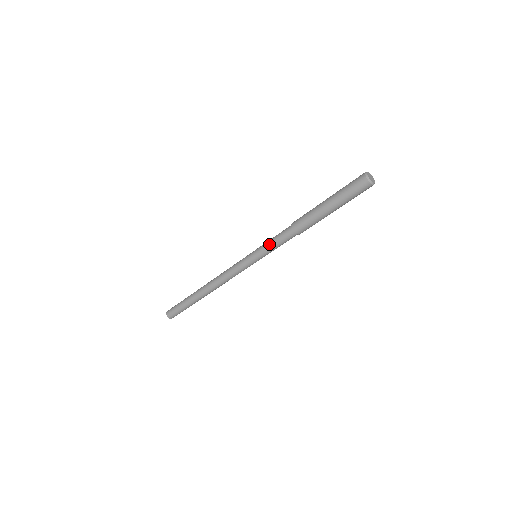
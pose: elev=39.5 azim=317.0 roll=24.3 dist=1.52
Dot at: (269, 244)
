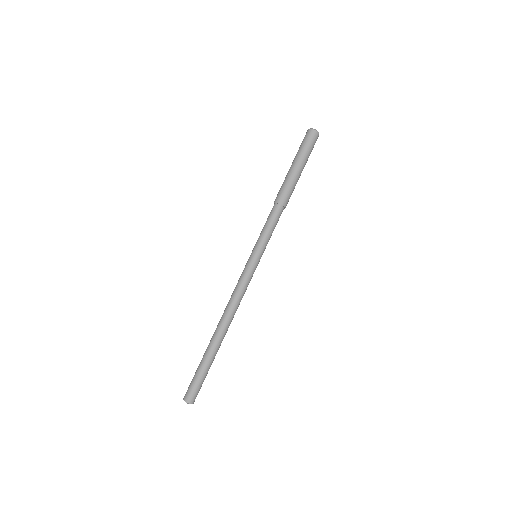
Dot at: (264, 232)
